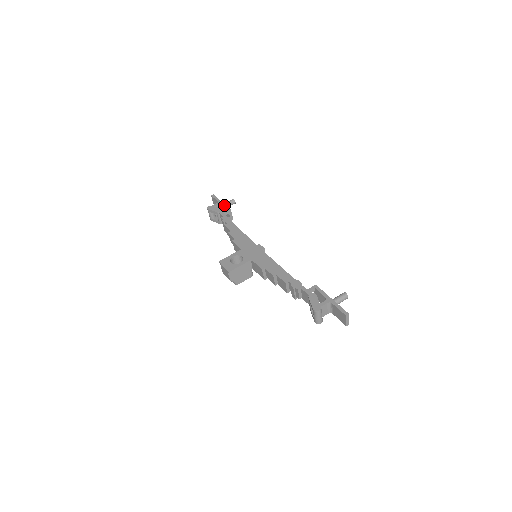
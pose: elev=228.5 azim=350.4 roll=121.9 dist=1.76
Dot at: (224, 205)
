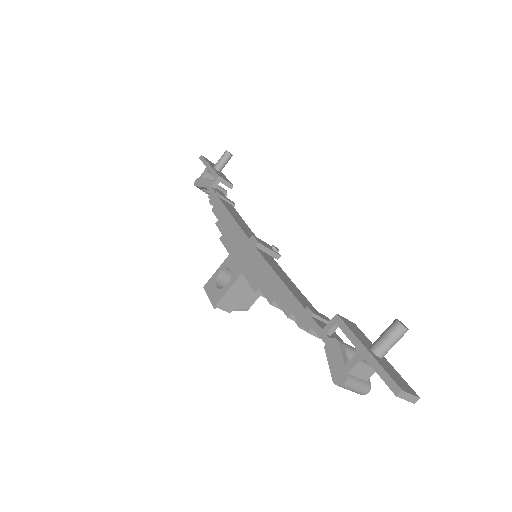
Dot at: (212, 170)
